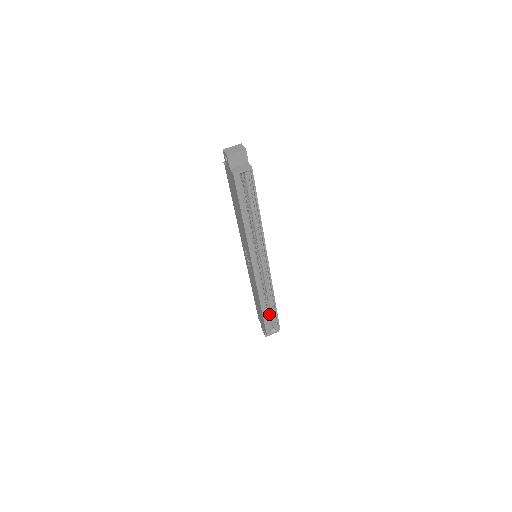
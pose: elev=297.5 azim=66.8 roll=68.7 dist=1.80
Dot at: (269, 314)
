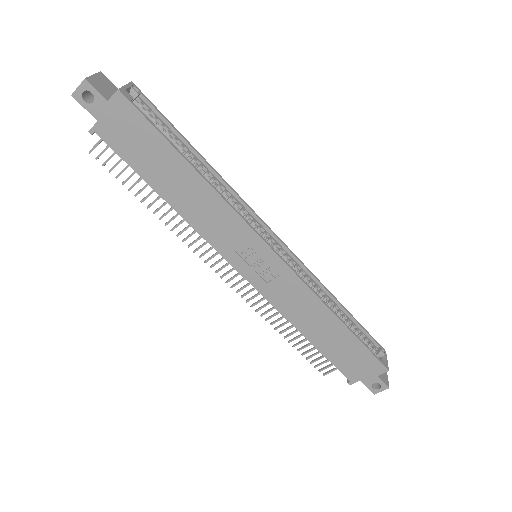
Dot at: occluded
